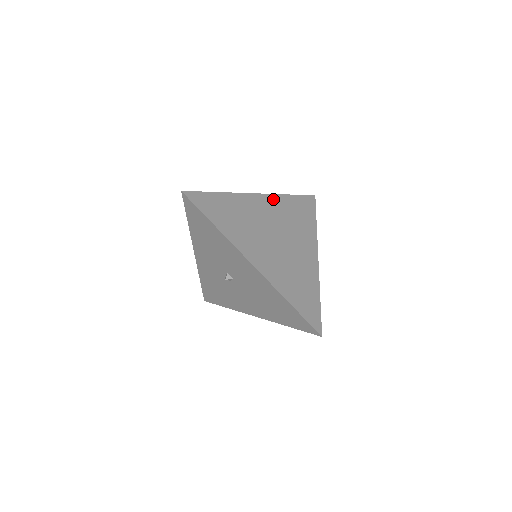
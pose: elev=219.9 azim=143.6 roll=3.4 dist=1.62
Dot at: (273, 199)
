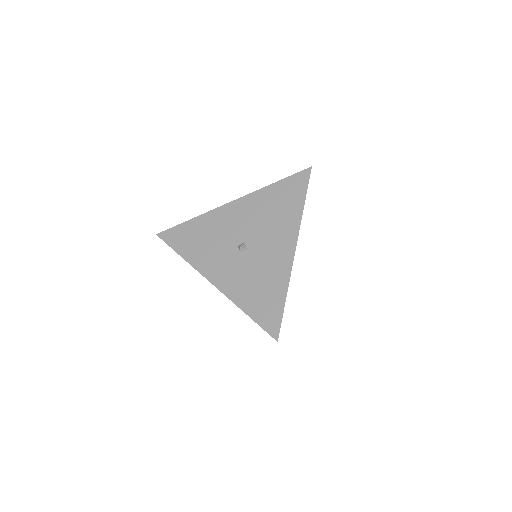
Dot at: occluded
